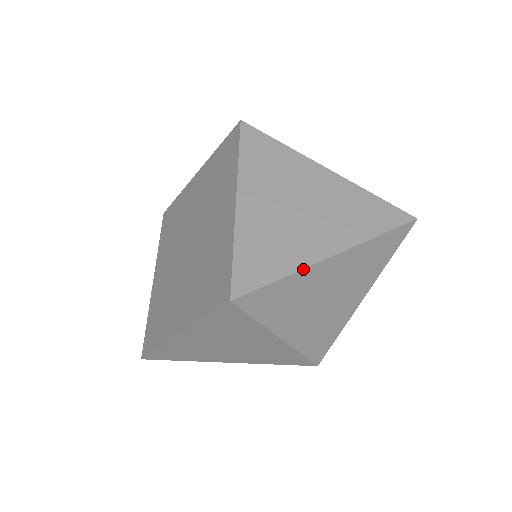
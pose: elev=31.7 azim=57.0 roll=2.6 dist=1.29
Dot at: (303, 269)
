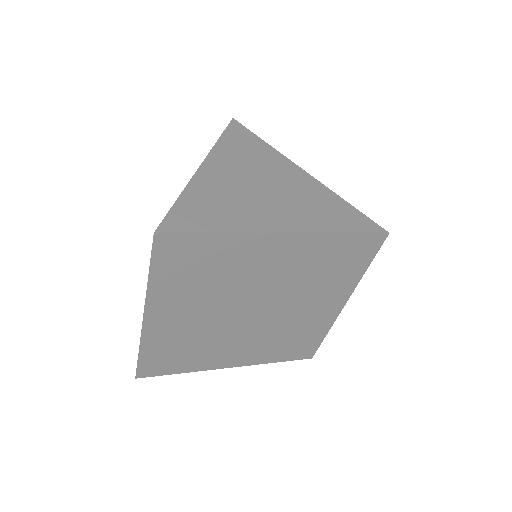
Dot at: occluded
